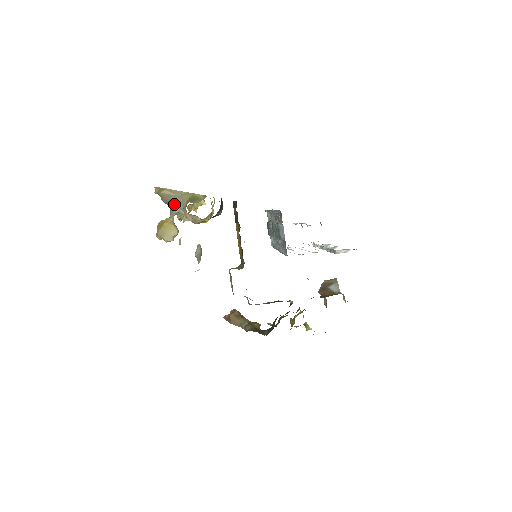
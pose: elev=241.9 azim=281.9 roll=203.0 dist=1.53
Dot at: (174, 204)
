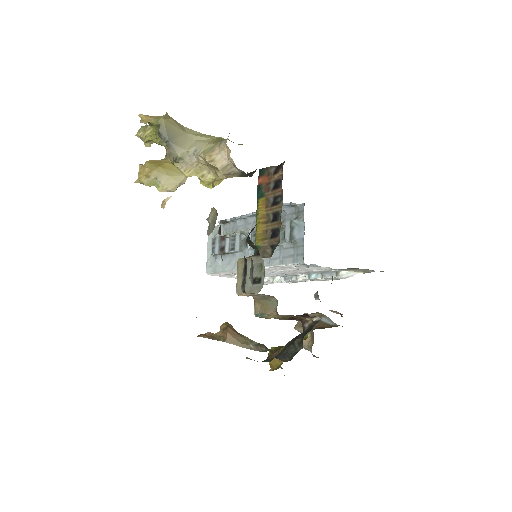
Dot at: (178, 143)
